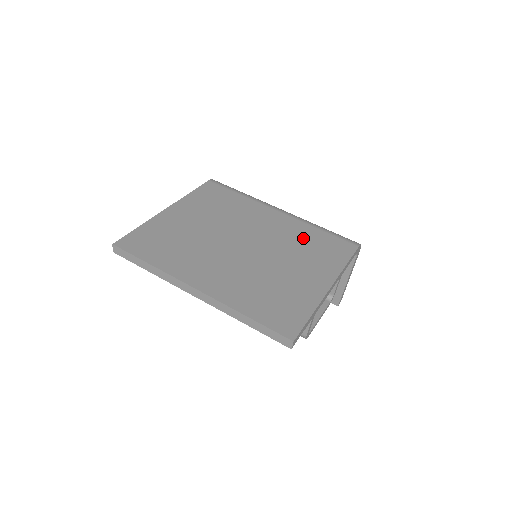
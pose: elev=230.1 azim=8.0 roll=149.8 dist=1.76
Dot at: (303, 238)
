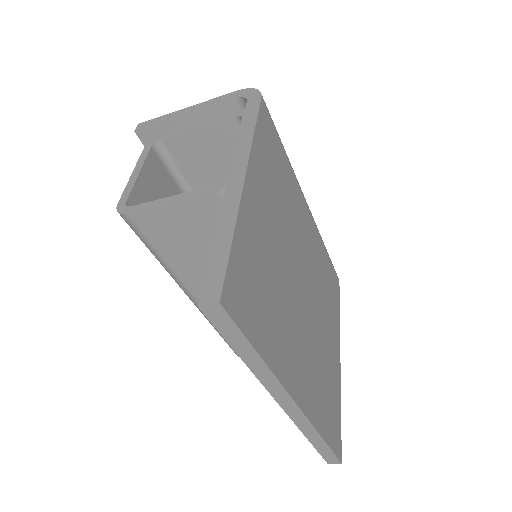
Dot at: (323, 268)
